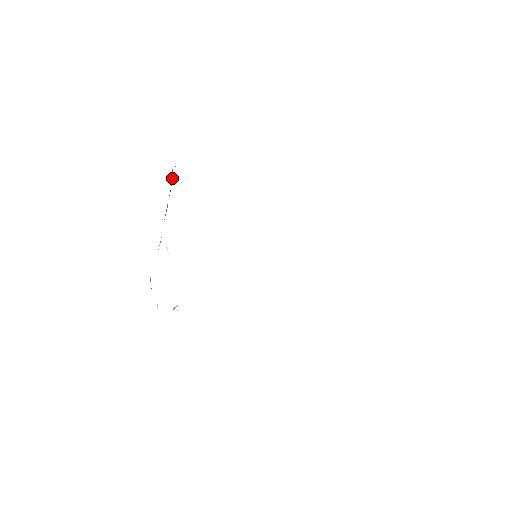
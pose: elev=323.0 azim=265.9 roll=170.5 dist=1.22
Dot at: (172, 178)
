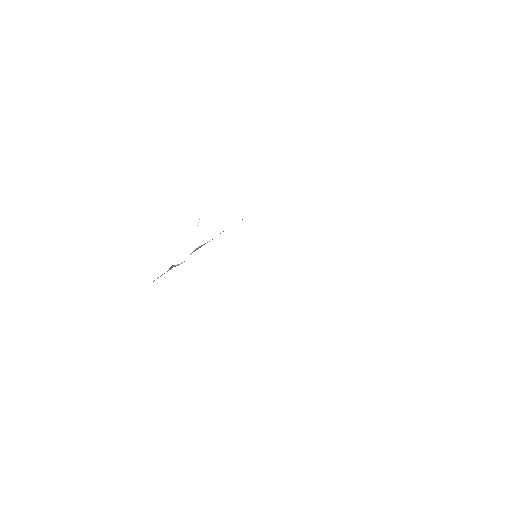
Dot at: occluded
